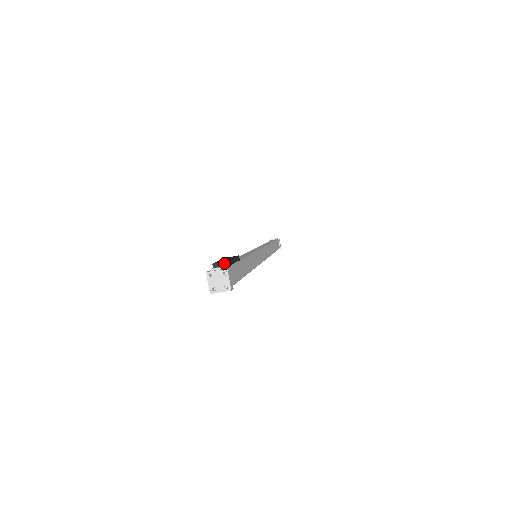
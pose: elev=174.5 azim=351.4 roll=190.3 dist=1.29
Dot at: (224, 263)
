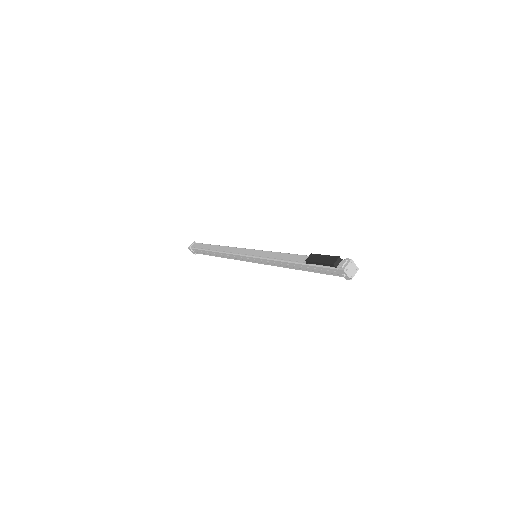
Dot at: (339, 259)
